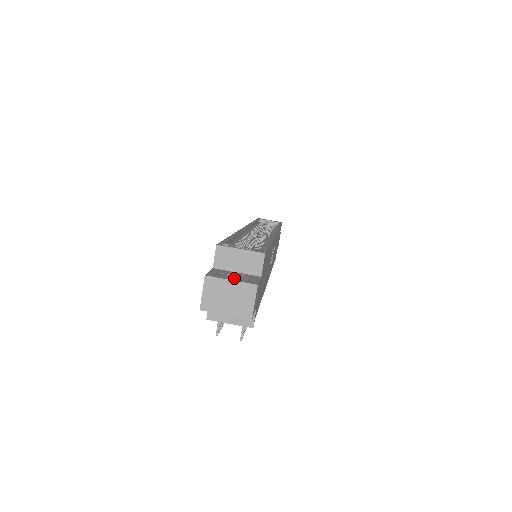
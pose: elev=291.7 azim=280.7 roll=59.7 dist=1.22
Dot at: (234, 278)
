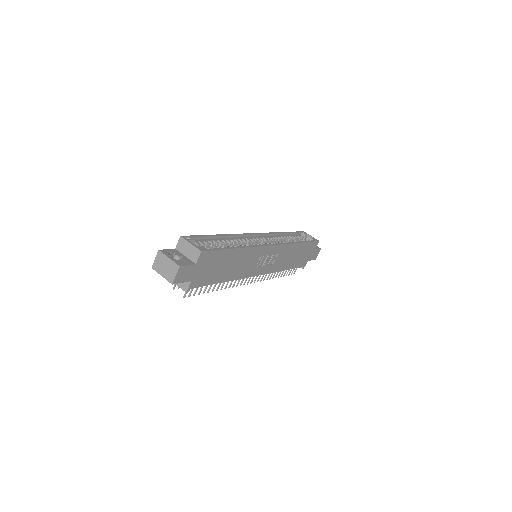
Dot at: (179, 258)
